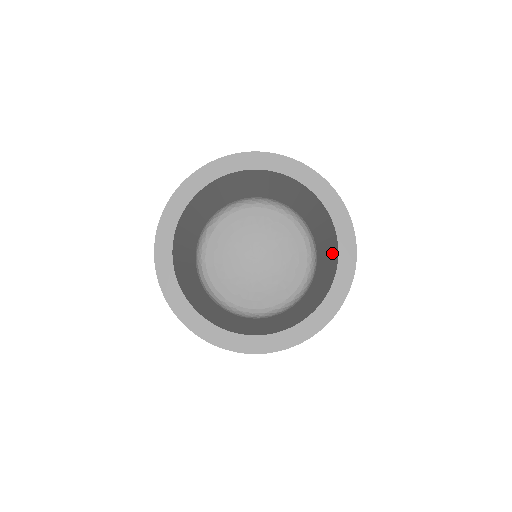
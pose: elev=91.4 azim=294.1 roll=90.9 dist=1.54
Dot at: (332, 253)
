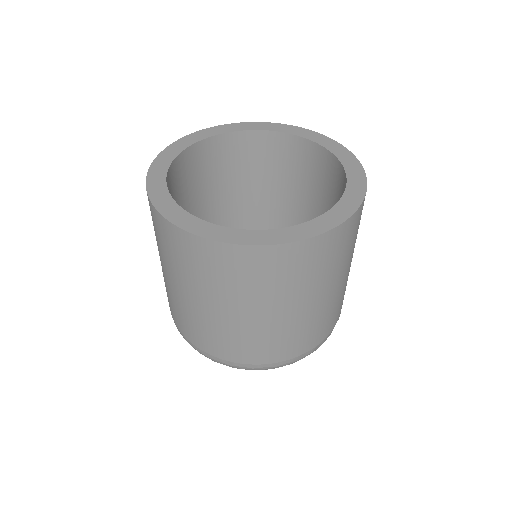
Dot at: occluded
